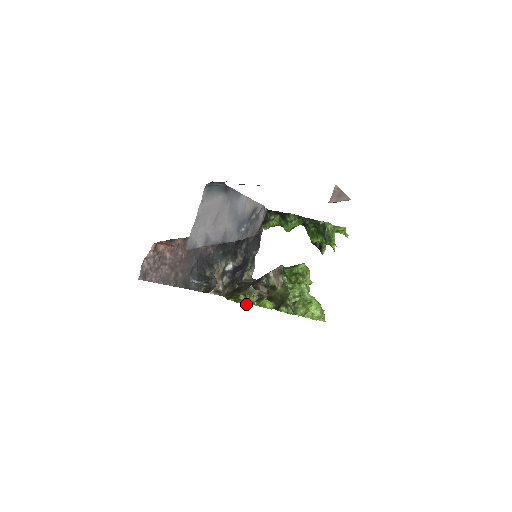
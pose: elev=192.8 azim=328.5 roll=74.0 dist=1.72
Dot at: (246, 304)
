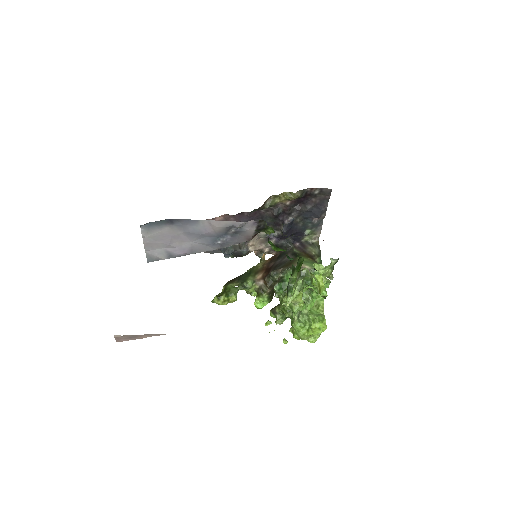
Dot at: (220, 304)
